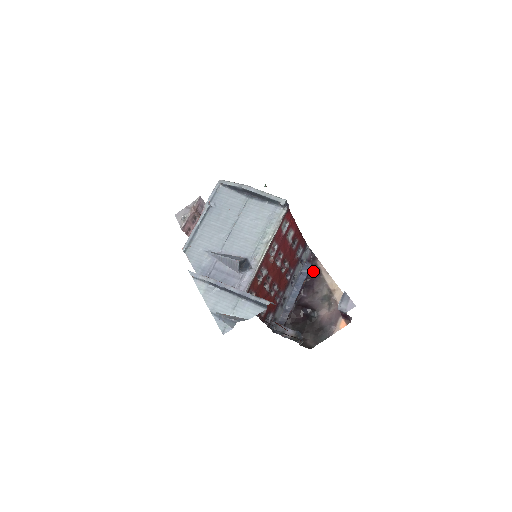
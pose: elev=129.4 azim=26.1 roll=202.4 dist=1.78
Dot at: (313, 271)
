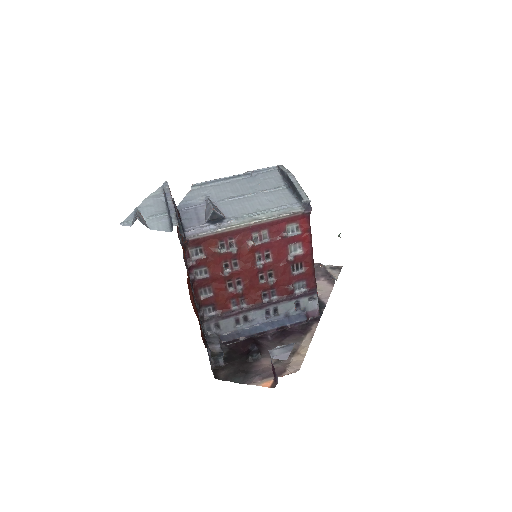
Dot at: (302, 327)
